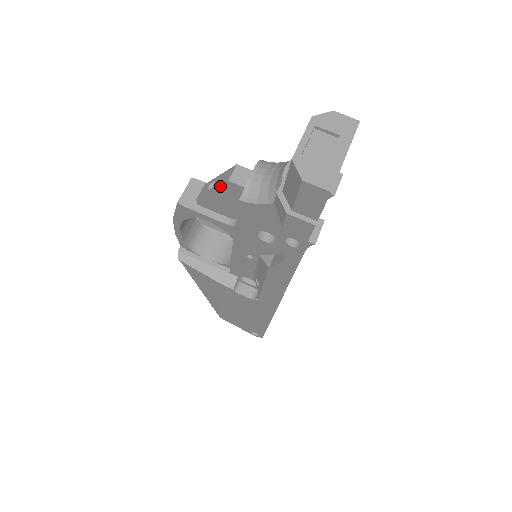
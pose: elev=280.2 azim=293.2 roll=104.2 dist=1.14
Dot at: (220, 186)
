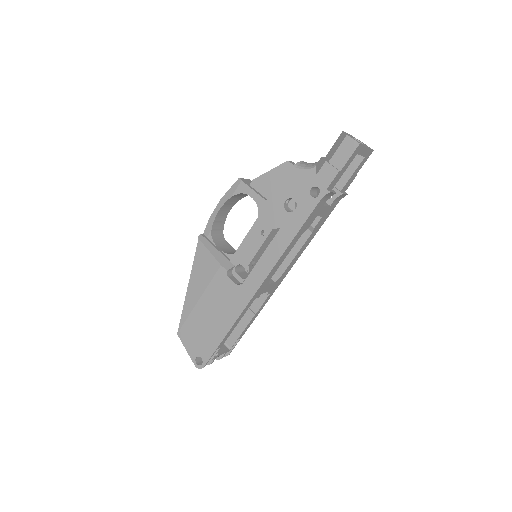
Dot at: (279, 166)
